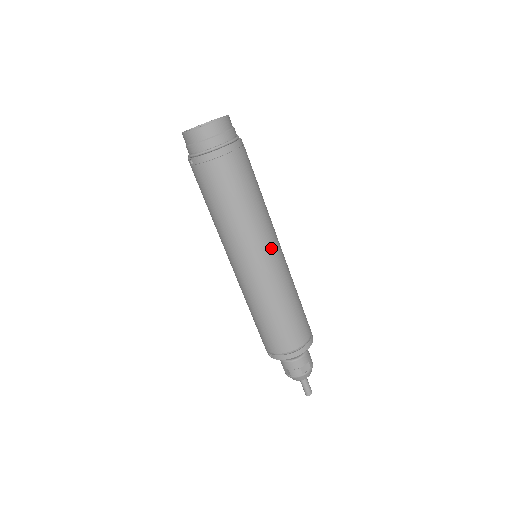
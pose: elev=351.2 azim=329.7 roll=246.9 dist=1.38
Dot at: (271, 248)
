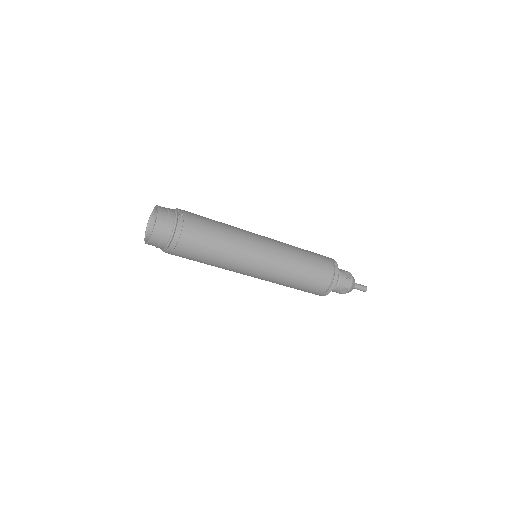
Dot at: (254, 266)
